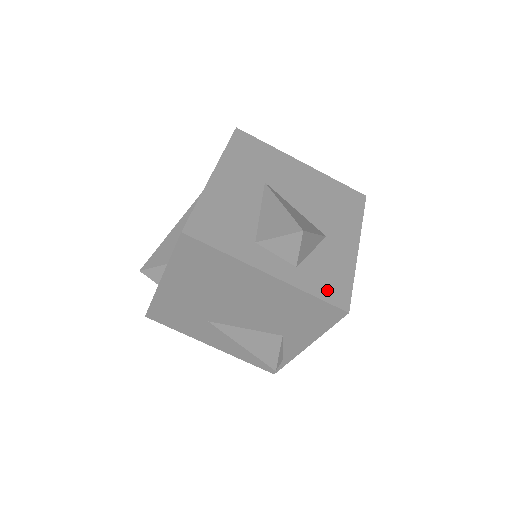
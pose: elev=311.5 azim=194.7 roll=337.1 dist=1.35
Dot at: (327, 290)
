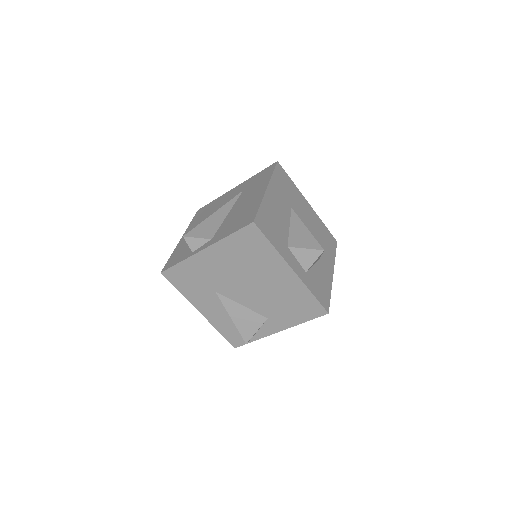
Dot at: (319, 294)
